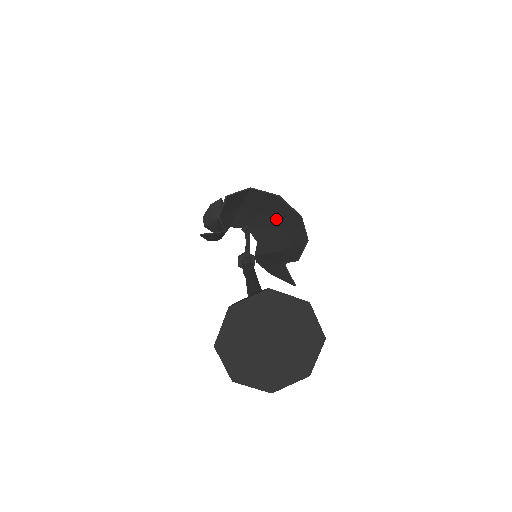
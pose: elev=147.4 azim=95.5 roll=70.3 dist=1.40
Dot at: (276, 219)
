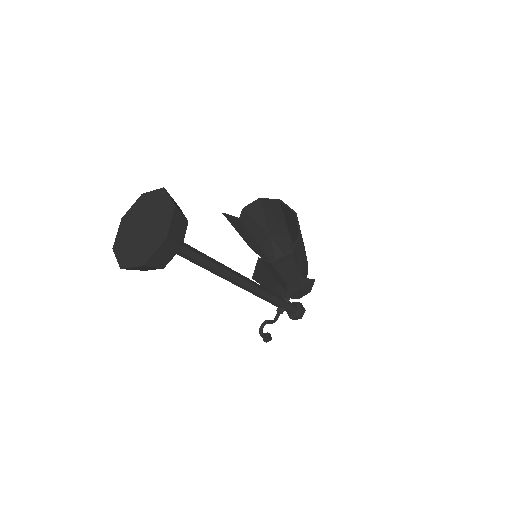
Dot at: occluded
